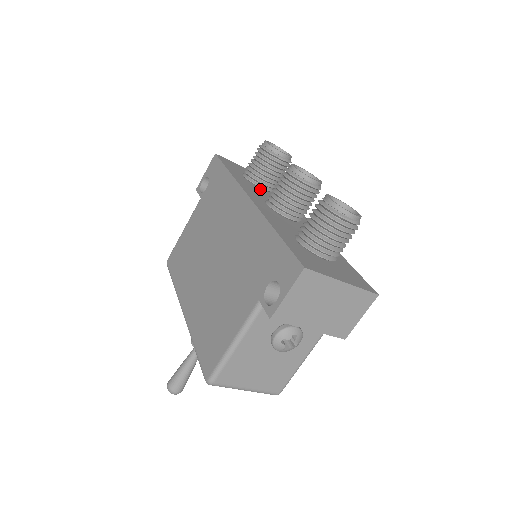
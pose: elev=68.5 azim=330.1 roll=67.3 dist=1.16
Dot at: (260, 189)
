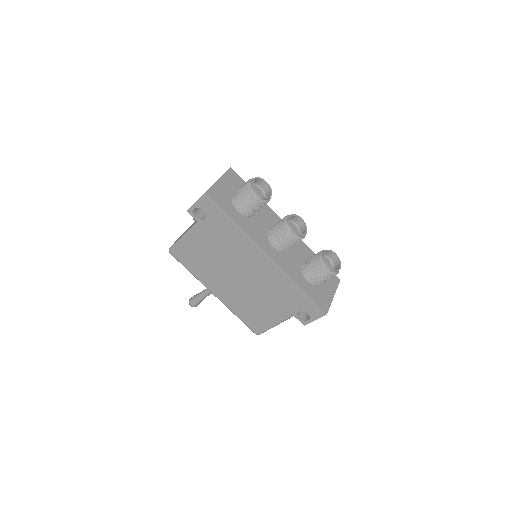
Dot at: (252, 218)
